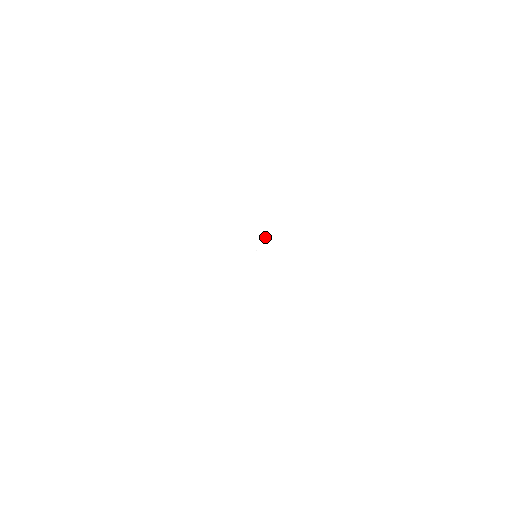
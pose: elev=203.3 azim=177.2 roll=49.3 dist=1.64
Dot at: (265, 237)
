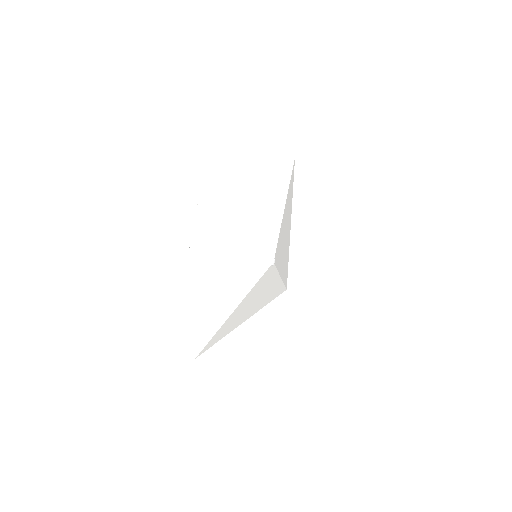
Dot at: (268, 249)
